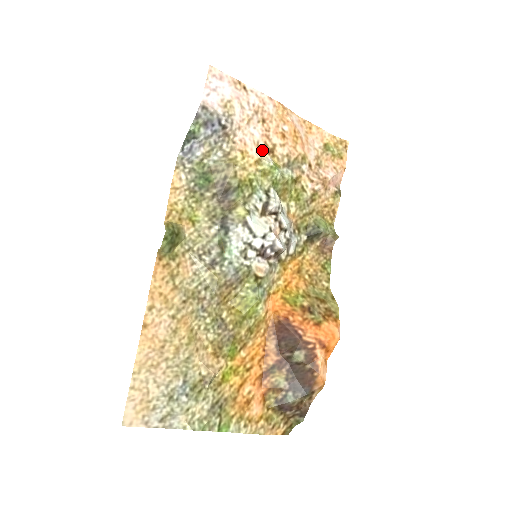
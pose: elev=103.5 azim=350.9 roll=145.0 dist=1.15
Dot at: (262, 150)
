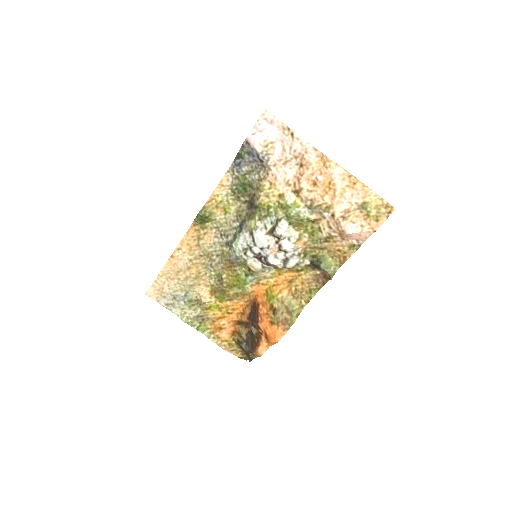
Dot at: (289, 188)
